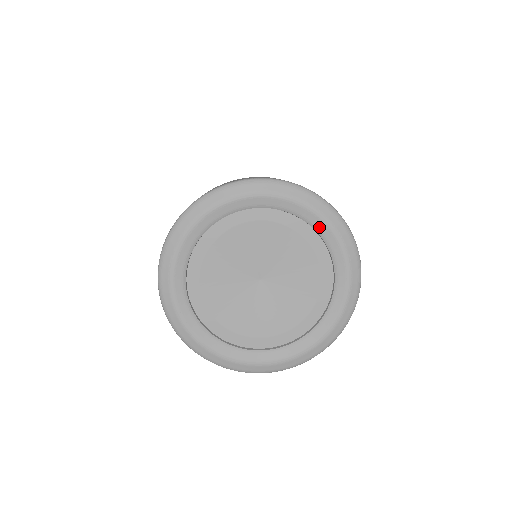
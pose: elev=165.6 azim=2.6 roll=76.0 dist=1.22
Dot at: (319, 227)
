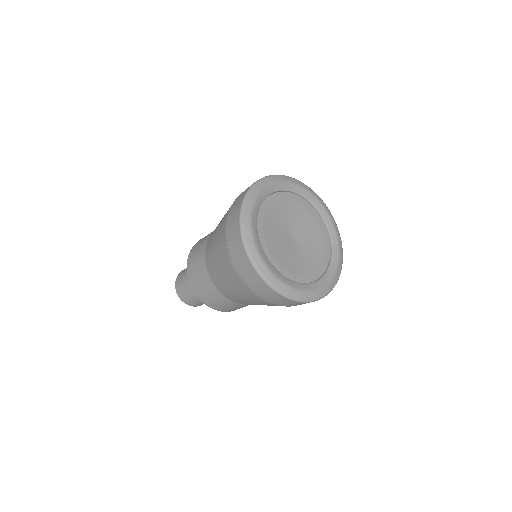
Dot at: (314, 202)
